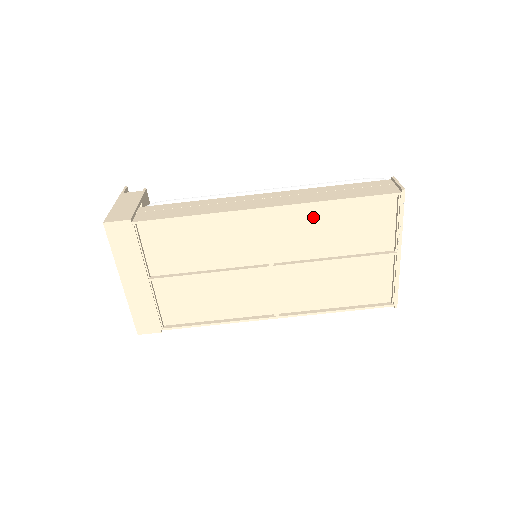
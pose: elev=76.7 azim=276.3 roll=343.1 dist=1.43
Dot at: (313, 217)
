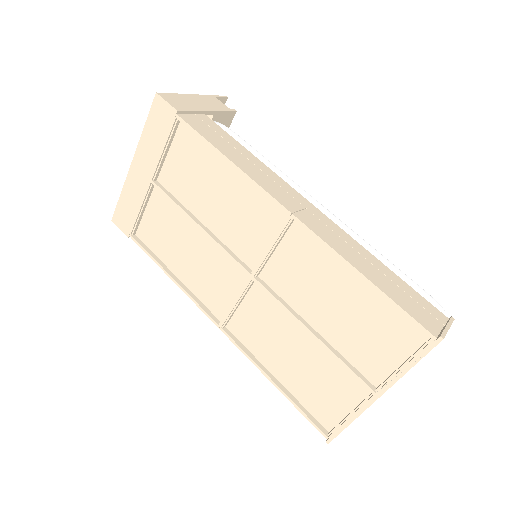
Dot at: (328, 269)
